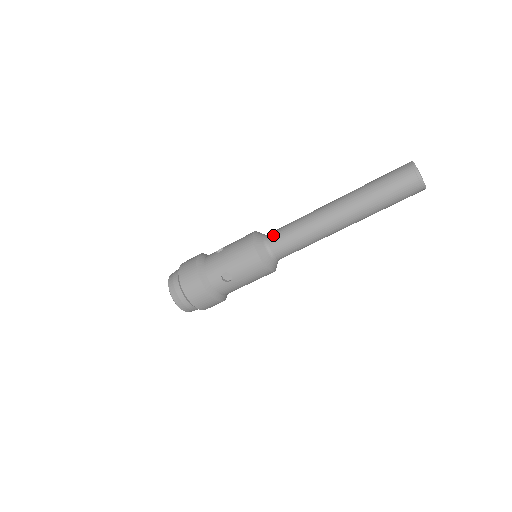
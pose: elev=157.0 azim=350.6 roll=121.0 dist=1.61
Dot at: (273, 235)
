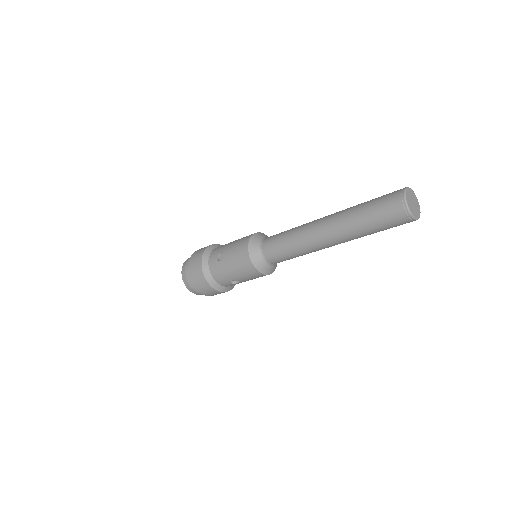
Dot at: (268, 251)
